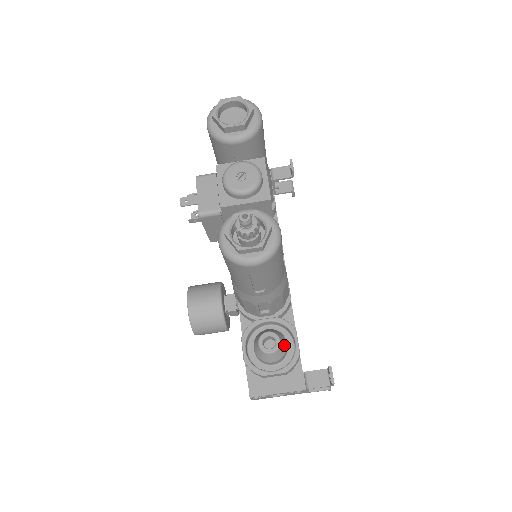
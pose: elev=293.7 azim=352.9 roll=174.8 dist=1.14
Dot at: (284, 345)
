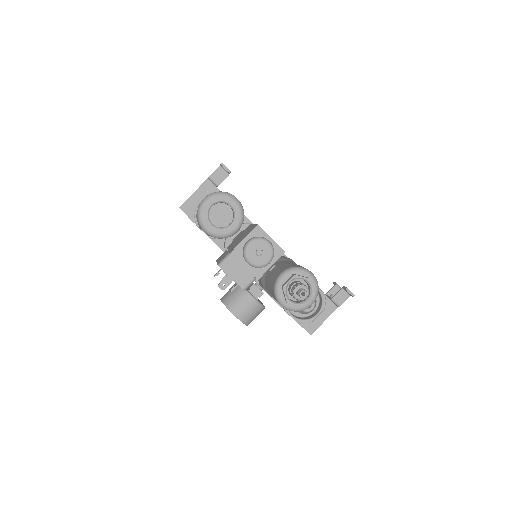
Dot at: occluded
